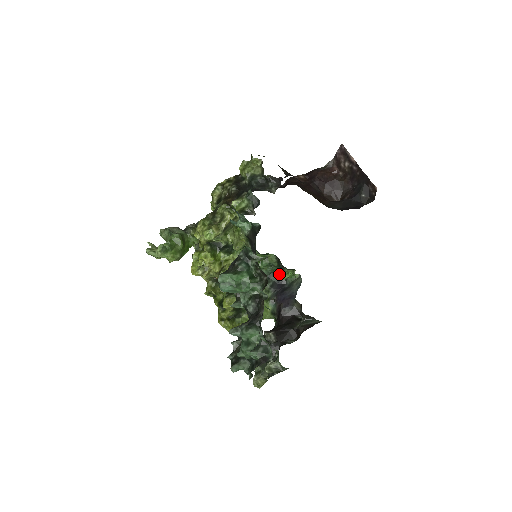
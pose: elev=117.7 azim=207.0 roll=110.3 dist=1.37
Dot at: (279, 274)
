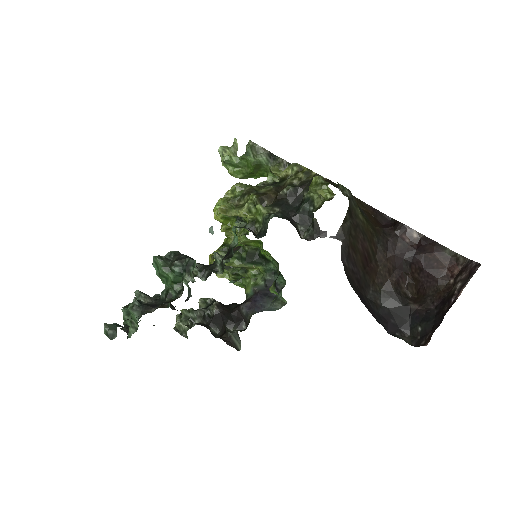
Dot at: (273, 283)
